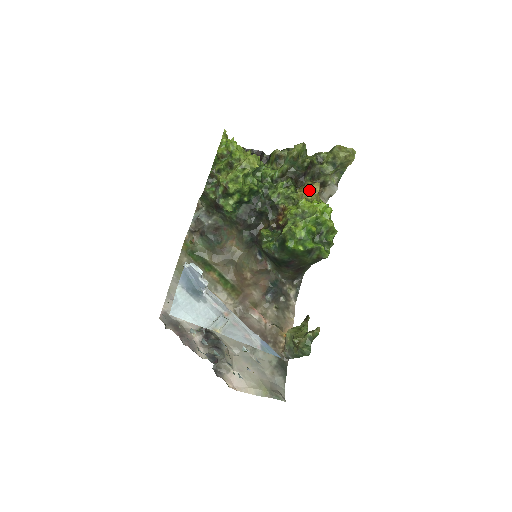
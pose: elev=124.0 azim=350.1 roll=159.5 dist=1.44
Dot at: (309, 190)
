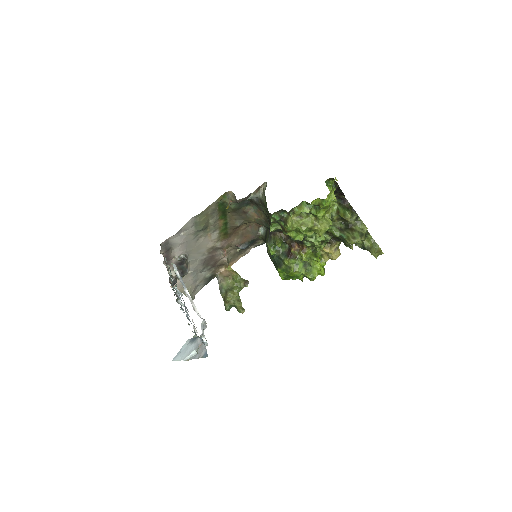
Dot at: (330, 255)
